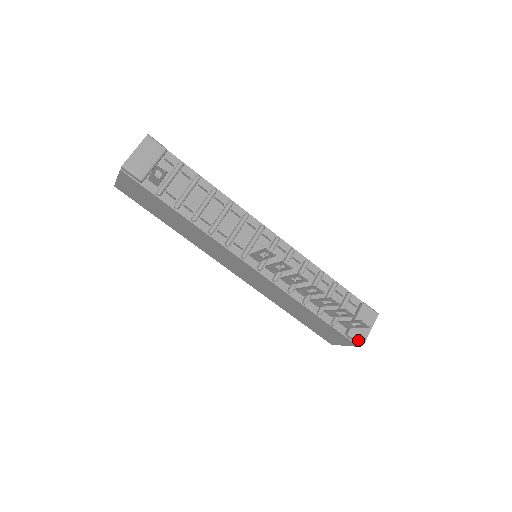
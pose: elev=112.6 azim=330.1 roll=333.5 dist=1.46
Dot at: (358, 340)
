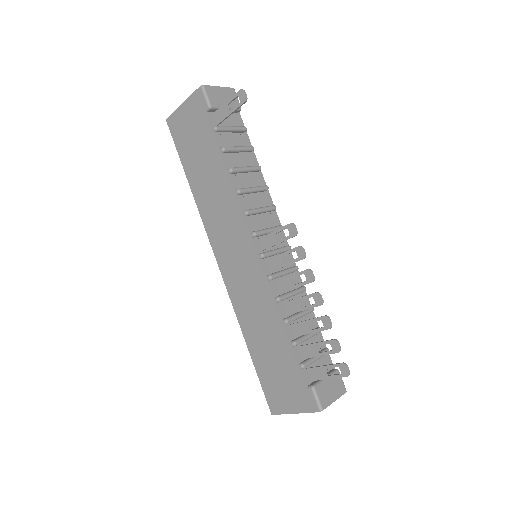
Dot at: (319, 400)
